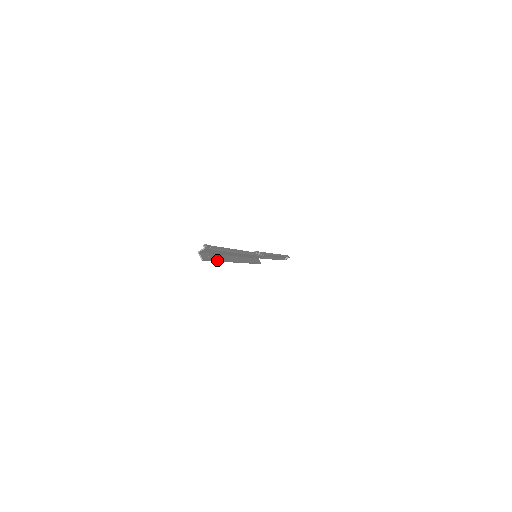
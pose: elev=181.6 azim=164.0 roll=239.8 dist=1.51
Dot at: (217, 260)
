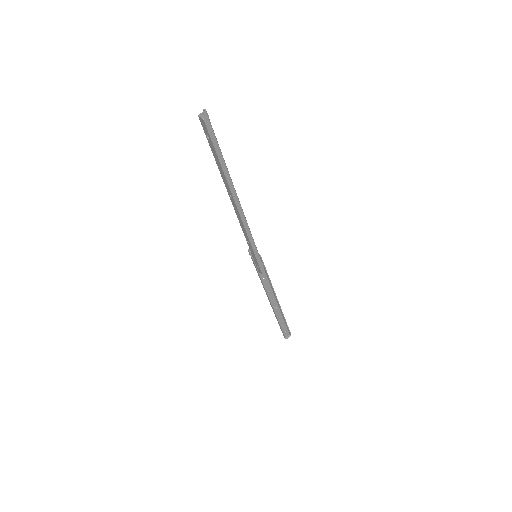
Dot at: (218, 156)
